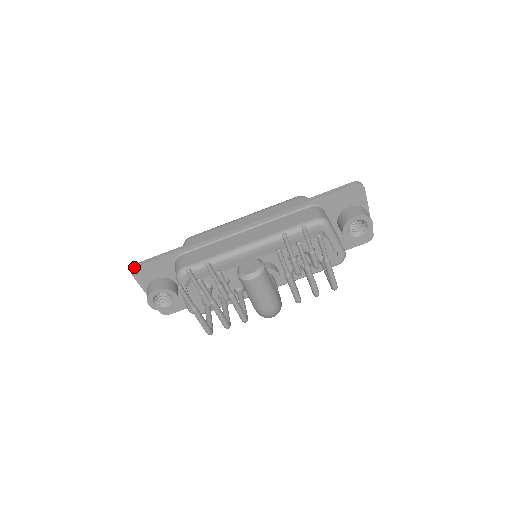
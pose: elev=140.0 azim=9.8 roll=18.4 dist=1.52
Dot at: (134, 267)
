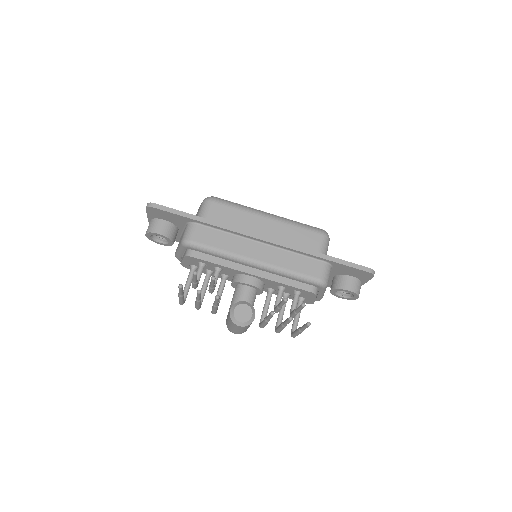
Dot at: (151, 206)
